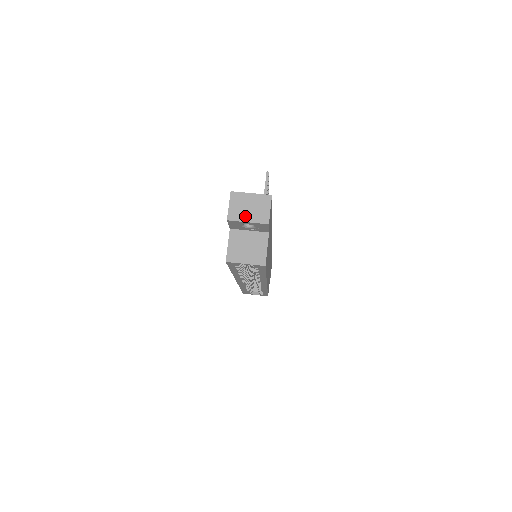
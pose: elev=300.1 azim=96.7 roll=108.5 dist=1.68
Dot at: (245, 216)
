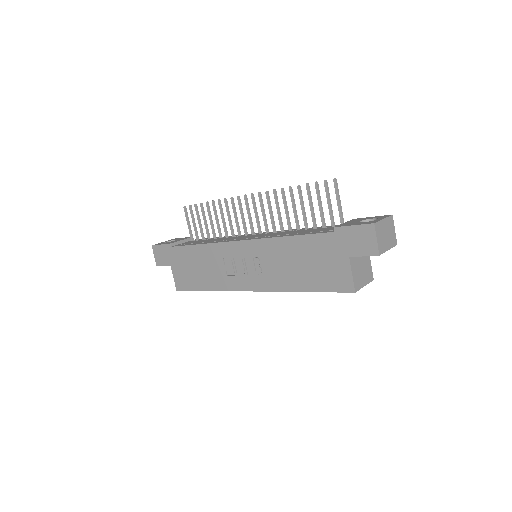
Dot at: (386, 245)
